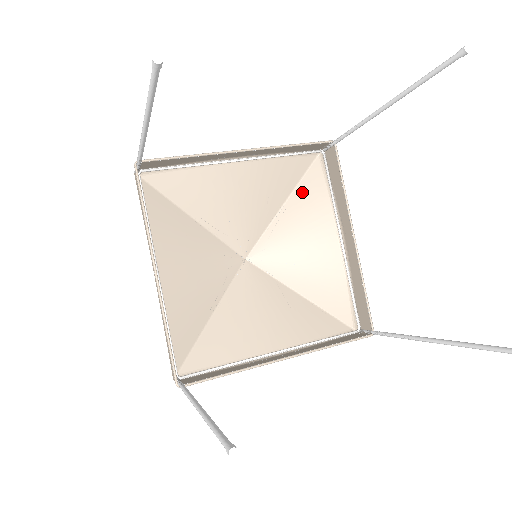
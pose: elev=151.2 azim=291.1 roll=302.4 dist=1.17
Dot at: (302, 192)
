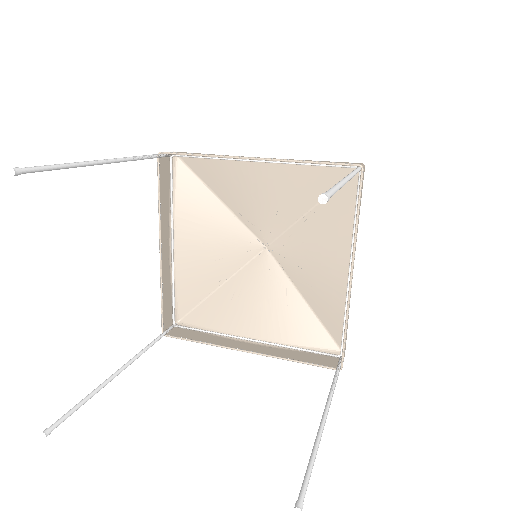
Dot at: (332, 203)
